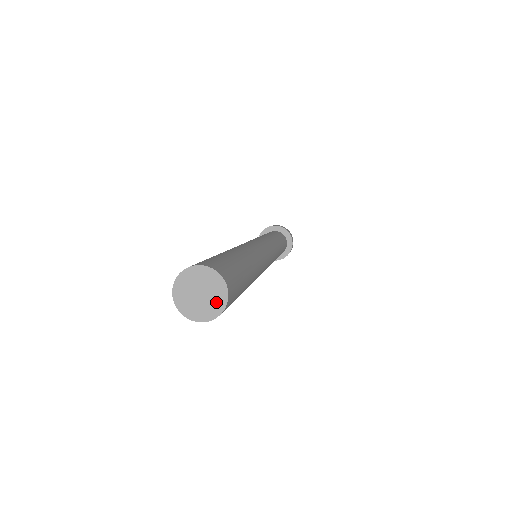
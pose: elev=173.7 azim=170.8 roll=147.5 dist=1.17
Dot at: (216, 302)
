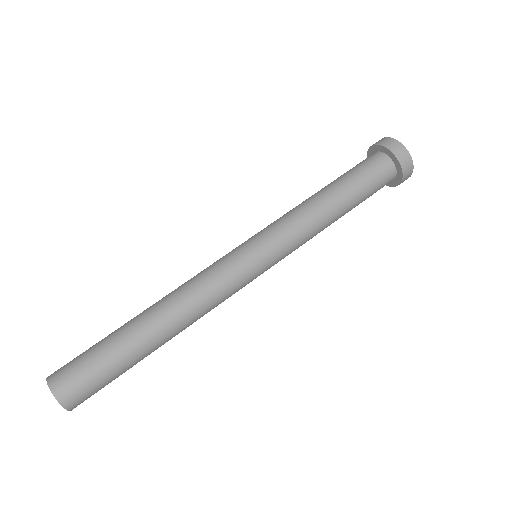
Dot at: occluded
